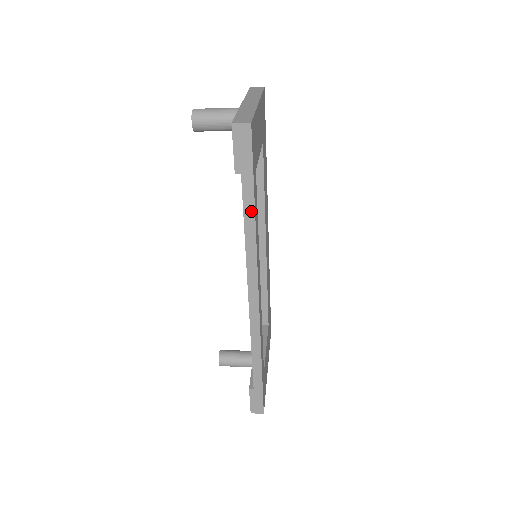
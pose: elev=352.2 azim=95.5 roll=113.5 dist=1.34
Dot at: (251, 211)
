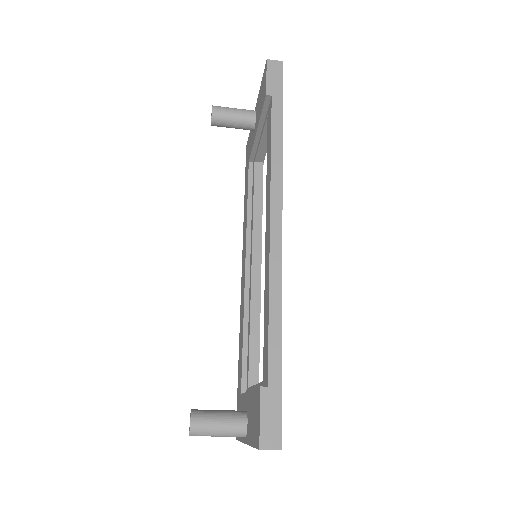
Dot at: (279, 128)
